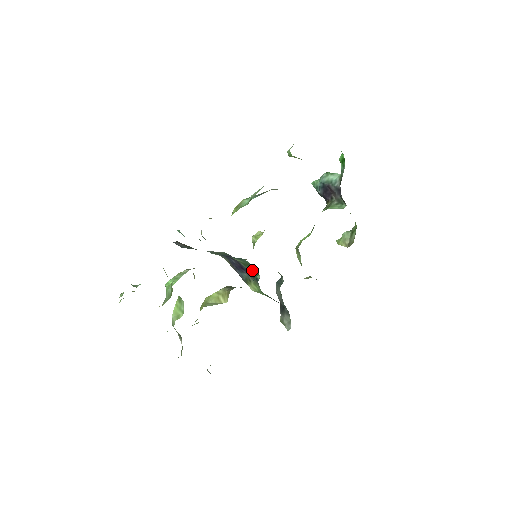
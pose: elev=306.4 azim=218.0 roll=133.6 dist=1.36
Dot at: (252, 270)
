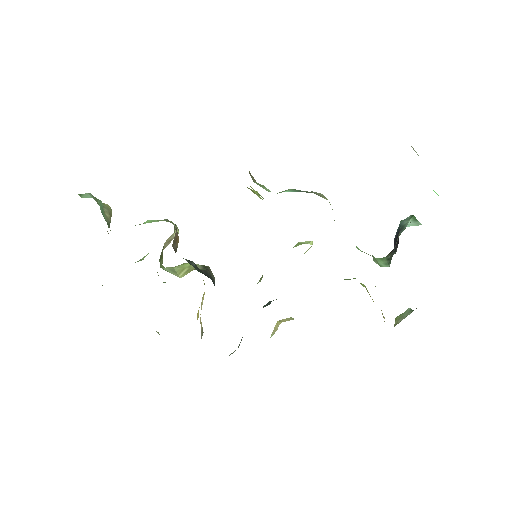
Dot at: occluded
